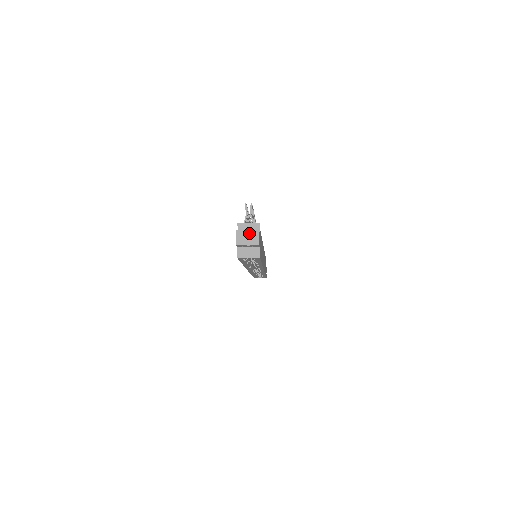
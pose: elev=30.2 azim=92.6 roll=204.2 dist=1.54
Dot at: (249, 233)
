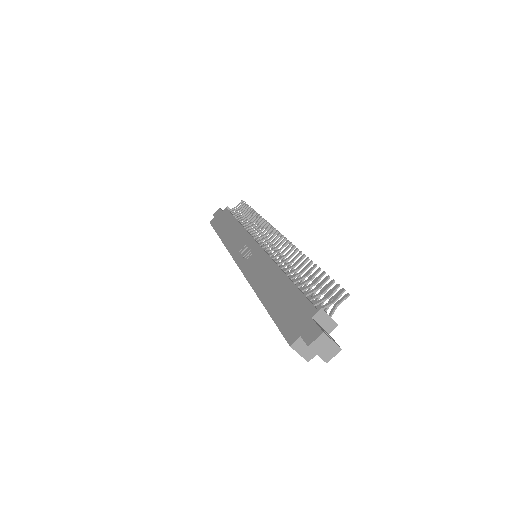
Dot at: (331, 345)
